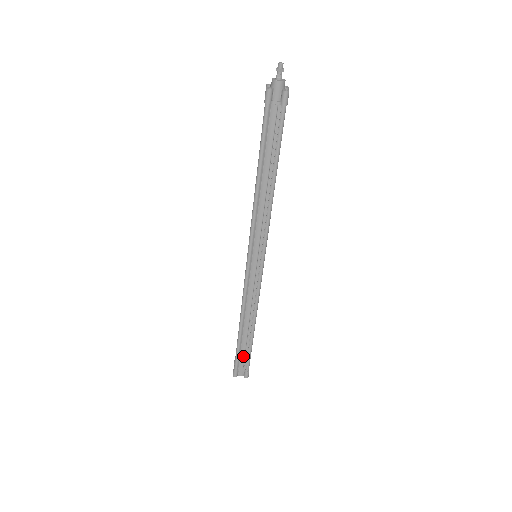
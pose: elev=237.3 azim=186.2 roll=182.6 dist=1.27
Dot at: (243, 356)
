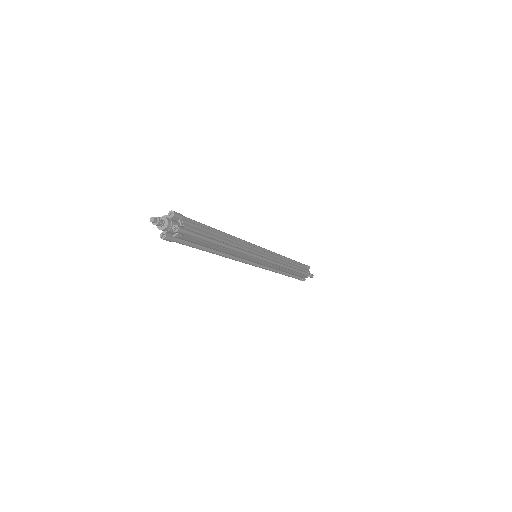
Dot at: (300, 276)
